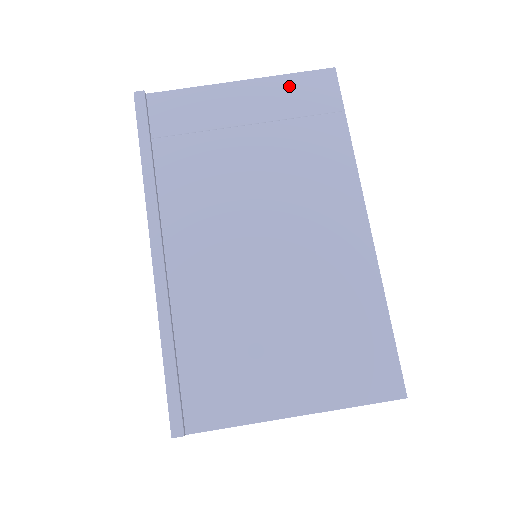
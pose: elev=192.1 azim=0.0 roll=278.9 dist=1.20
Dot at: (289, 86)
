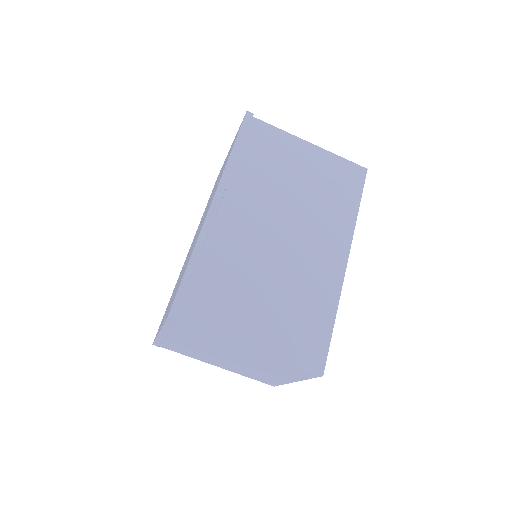
Dot at: (337, 163)
